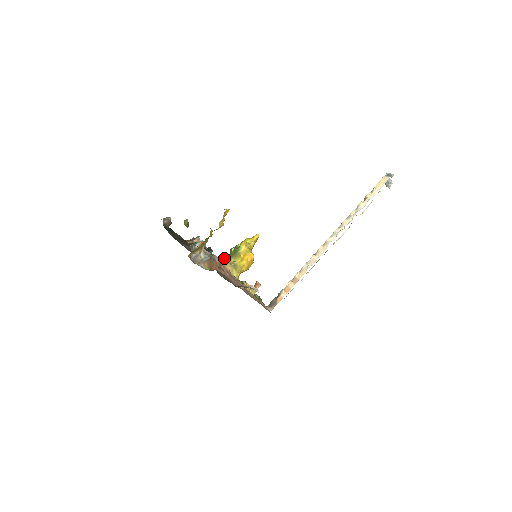
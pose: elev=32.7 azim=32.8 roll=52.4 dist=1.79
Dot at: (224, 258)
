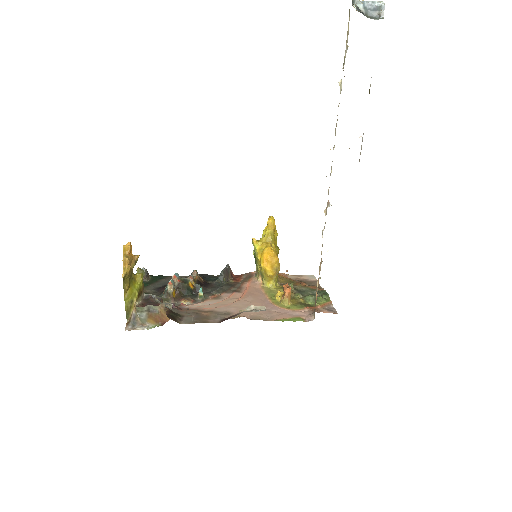
Dot at: occluded
